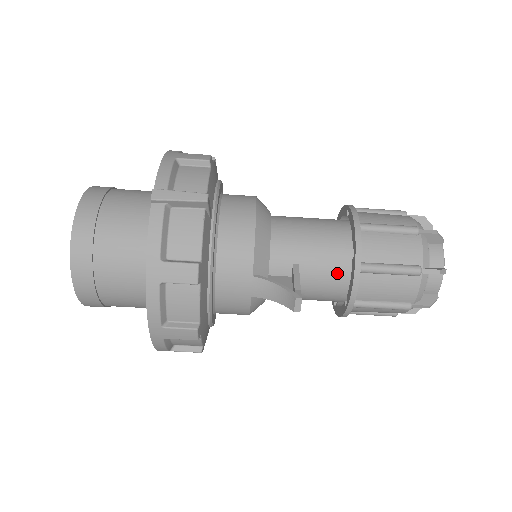
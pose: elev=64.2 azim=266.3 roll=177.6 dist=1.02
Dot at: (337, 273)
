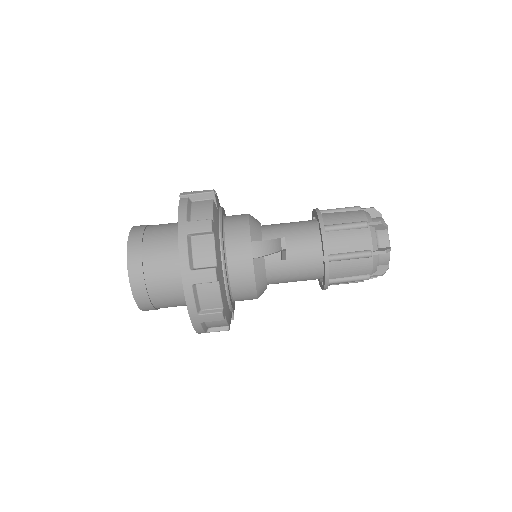
Dot at: (311, 239)
